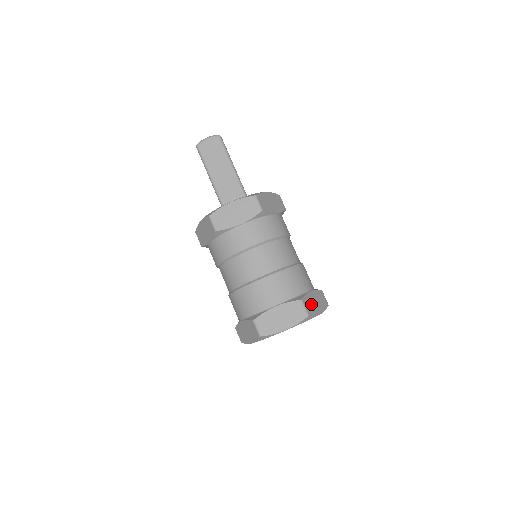
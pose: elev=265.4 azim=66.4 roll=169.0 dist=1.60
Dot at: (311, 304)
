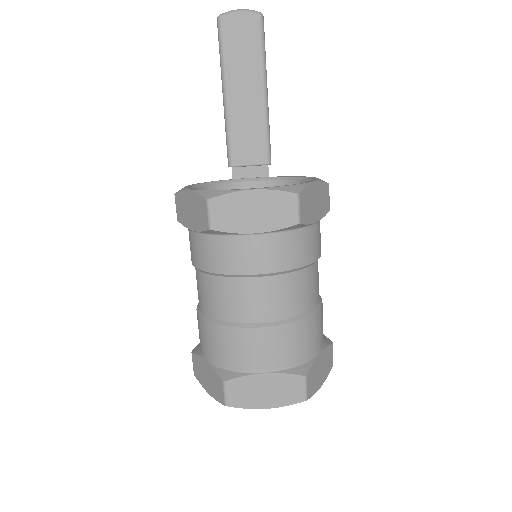
Dot at: (315, 376)
